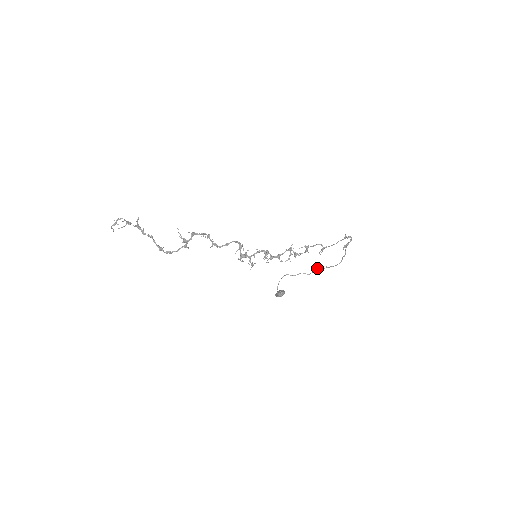
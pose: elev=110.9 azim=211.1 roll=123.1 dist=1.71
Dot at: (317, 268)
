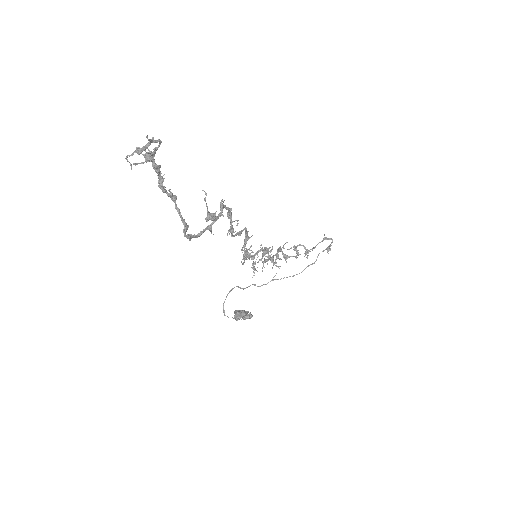
Dot at: occluded
